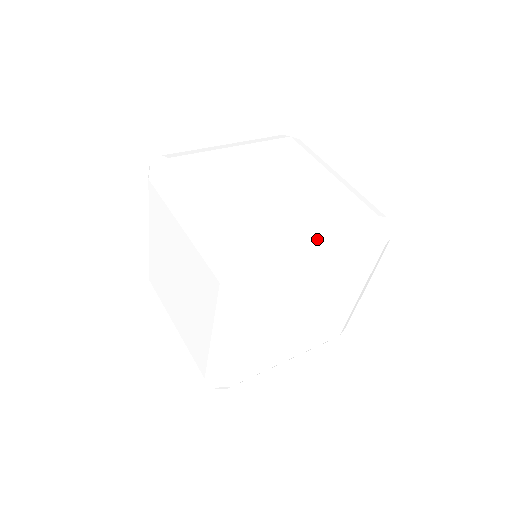
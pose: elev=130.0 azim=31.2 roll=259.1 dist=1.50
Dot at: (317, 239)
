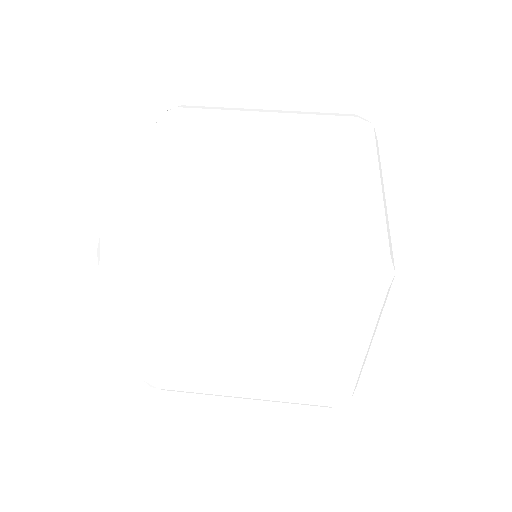
Dot at: (366, 176)
